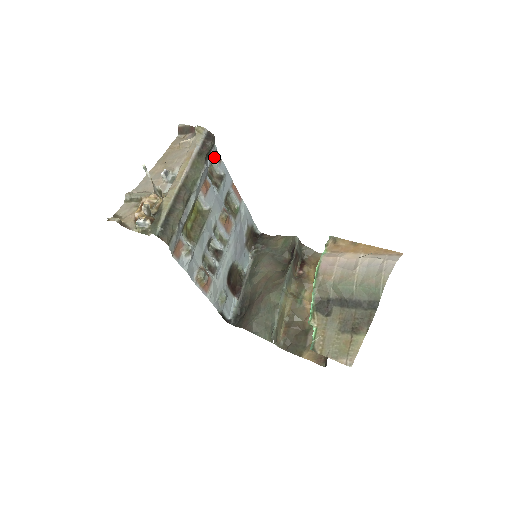
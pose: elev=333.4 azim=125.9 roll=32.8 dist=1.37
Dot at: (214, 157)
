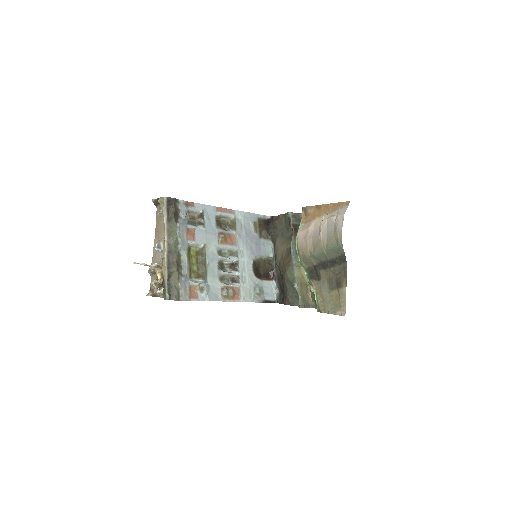
Dot at: (185, 208)
